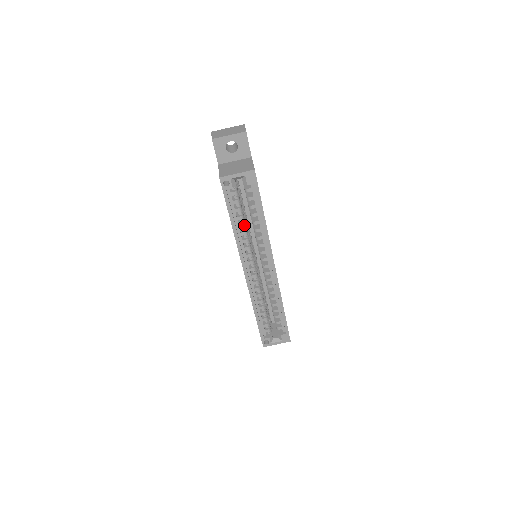
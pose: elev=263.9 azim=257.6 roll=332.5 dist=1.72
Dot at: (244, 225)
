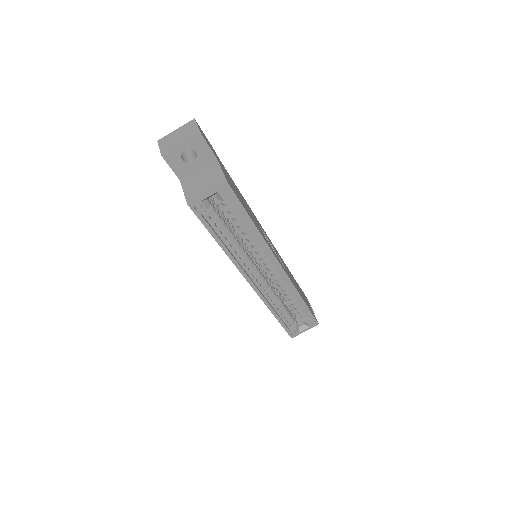
Dot at: (234, 239)
